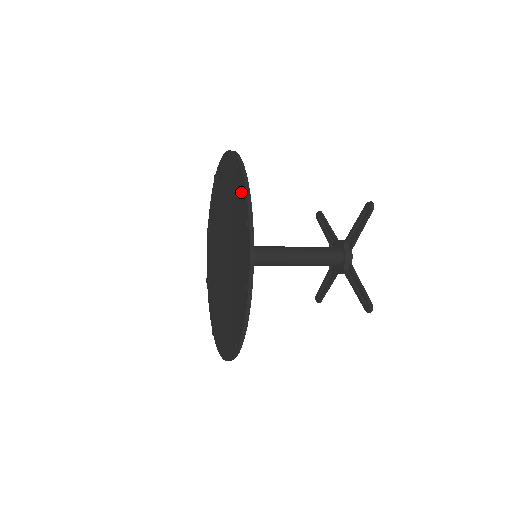
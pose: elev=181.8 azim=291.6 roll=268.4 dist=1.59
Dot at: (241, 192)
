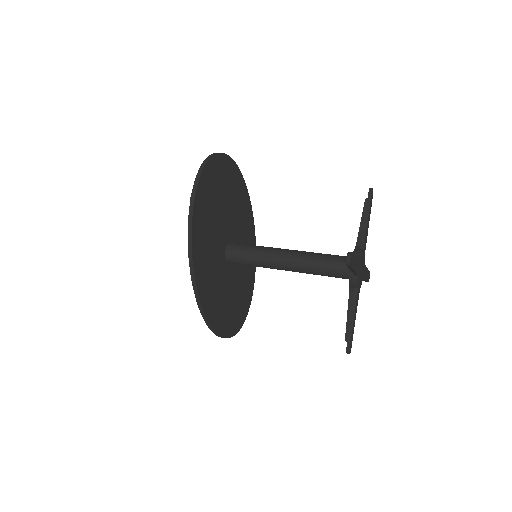
Dot at: occluded
